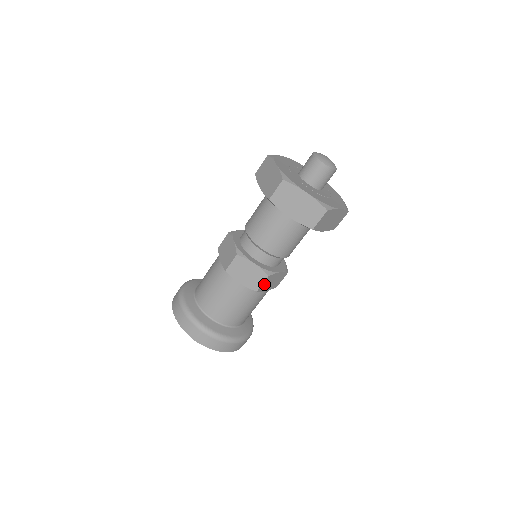
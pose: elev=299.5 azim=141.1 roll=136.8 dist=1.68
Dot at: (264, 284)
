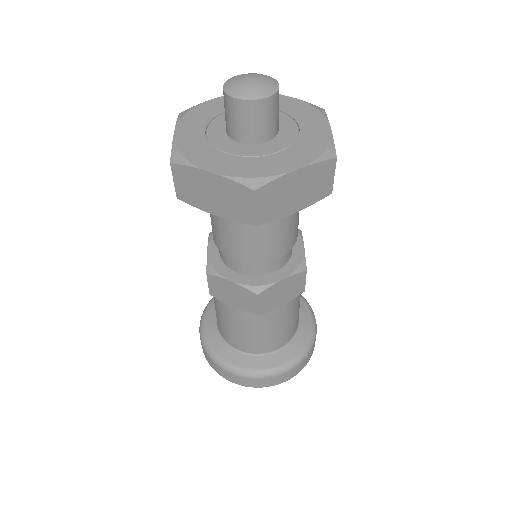
Dot at: occluded
